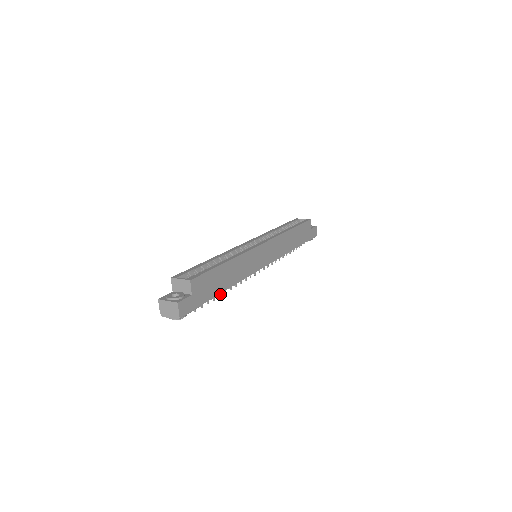
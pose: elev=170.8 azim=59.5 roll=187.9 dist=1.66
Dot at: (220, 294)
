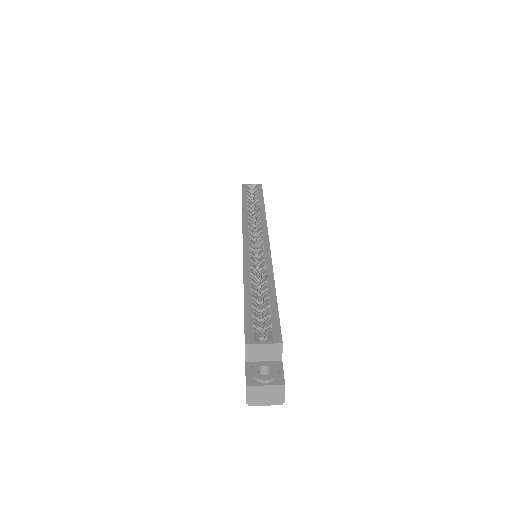
Dot at: occluded
